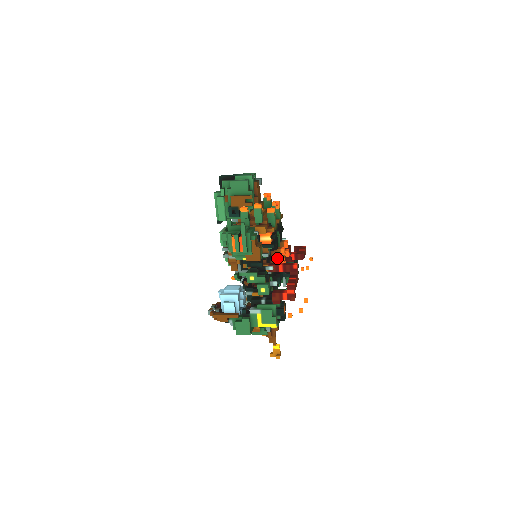
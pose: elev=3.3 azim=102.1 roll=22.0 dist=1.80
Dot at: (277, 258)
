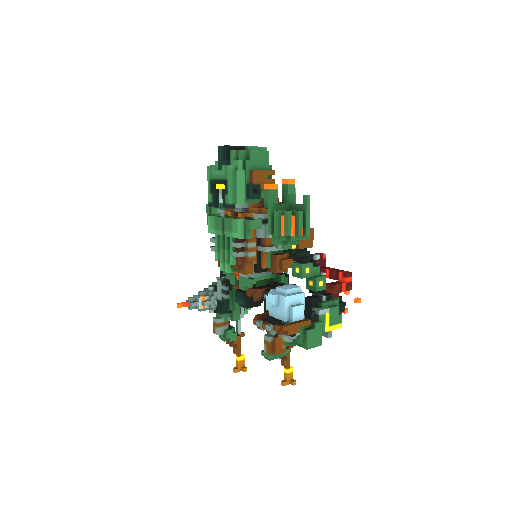
Dot at: occluded
